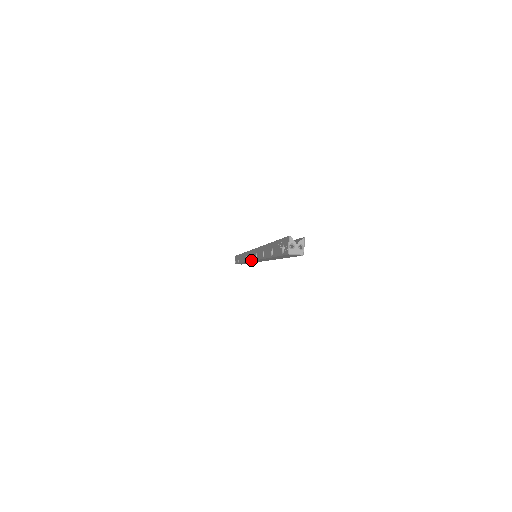
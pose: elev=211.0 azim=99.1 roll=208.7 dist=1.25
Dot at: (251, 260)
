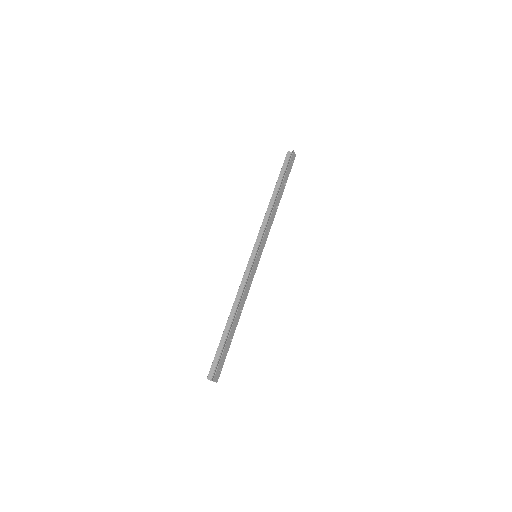
Dot at: occluded
